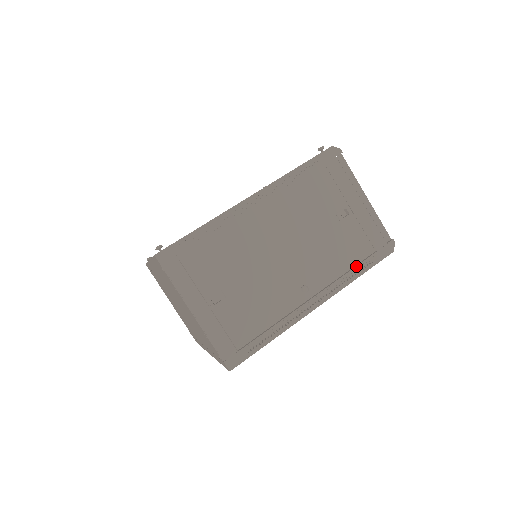
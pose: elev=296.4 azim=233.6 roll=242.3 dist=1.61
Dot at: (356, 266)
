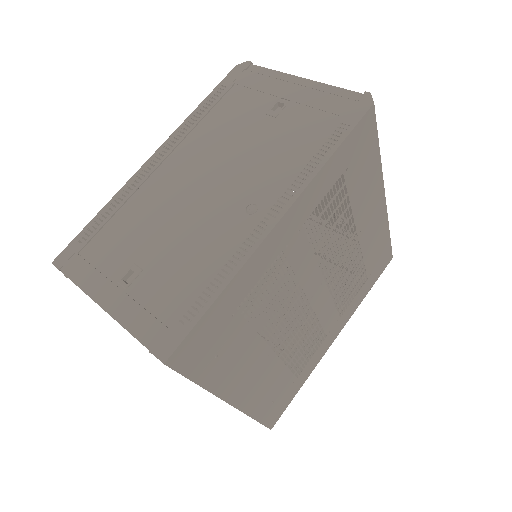
Dot at: (320, 147)
